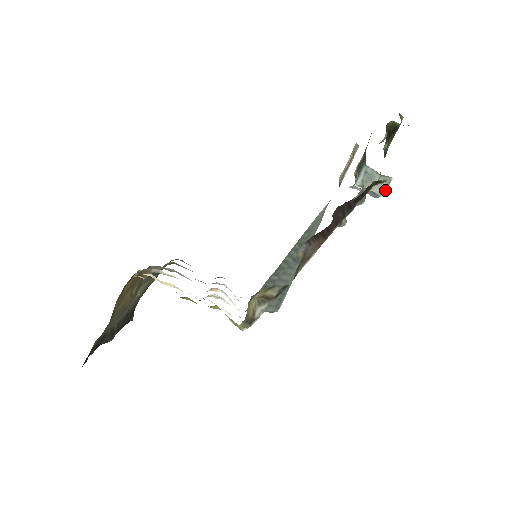
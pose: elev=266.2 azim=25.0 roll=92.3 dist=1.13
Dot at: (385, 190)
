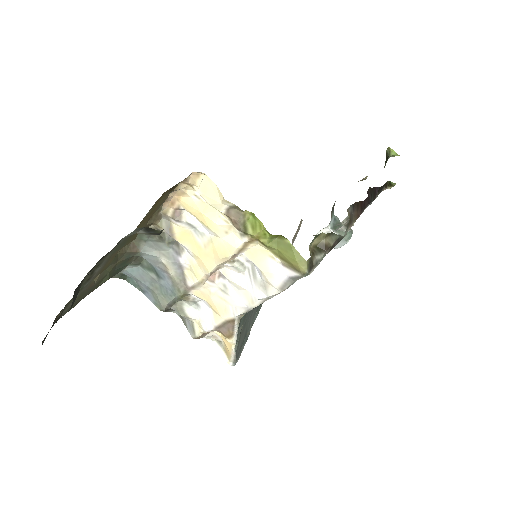
Dot at: (350, 237)
